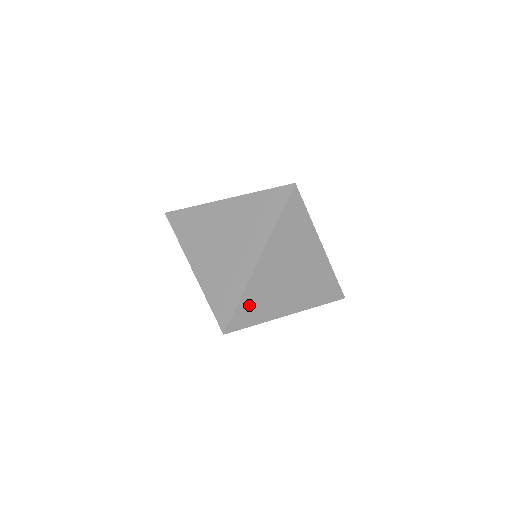
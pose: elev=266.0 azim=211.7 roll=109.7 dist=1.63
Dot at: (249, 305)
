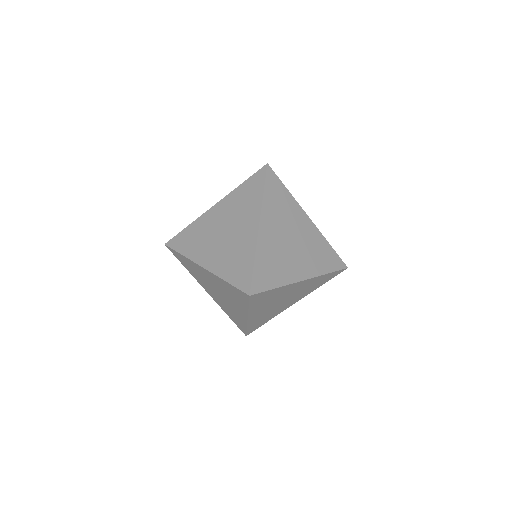
Dot at: (264, 268)
